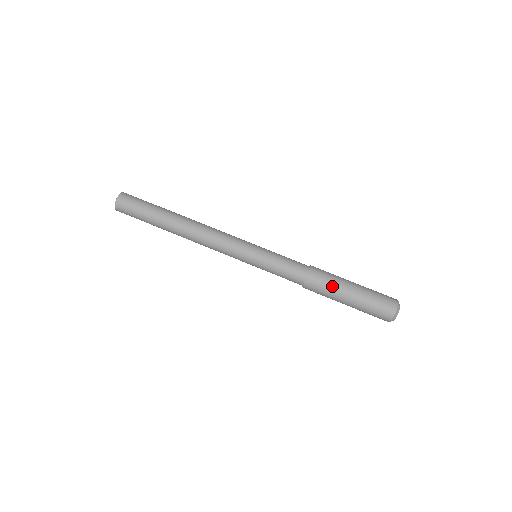
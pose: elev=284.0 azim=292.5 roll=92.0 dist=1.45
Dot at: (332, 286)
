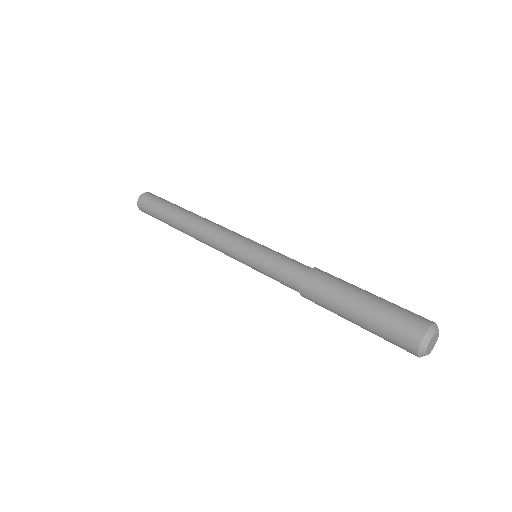
Dot at: (346, 282)
